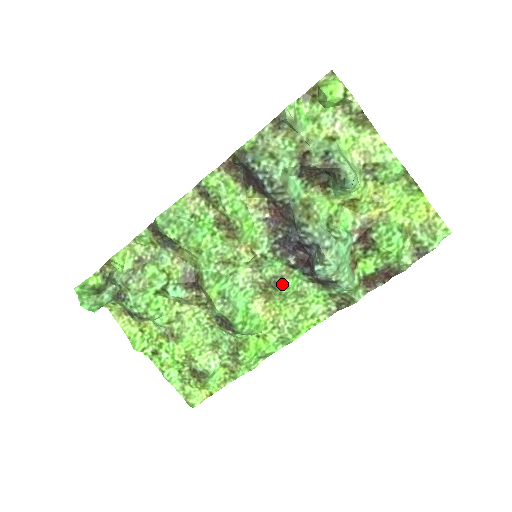
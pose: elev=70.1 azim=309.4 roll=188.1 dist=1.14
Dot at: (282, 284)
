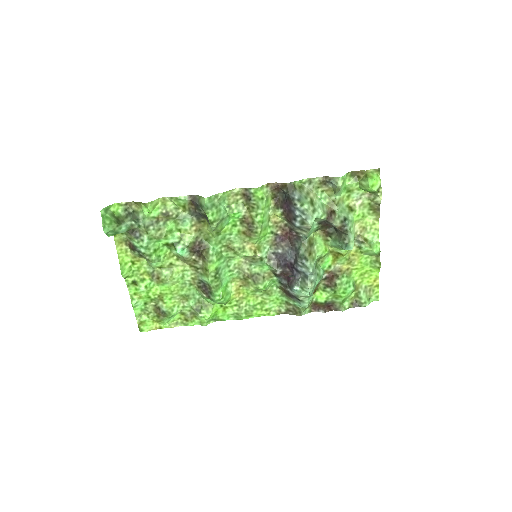
Dot at: (262, 282)
